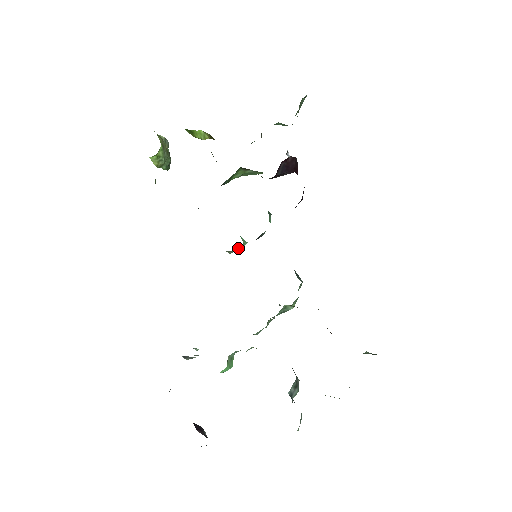
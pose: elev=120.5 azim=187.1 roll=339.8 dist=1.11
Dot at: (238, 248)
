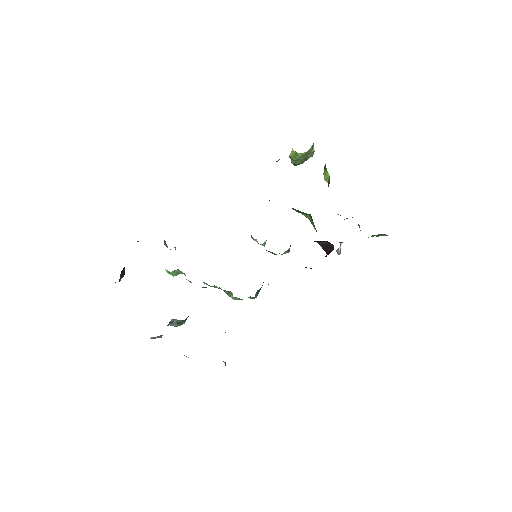
Dot at: (257, 241)
